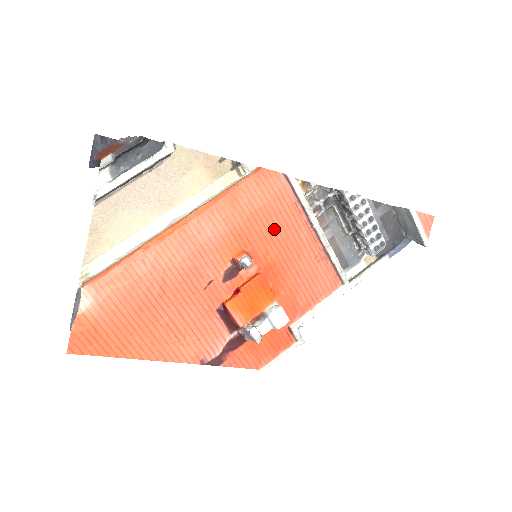
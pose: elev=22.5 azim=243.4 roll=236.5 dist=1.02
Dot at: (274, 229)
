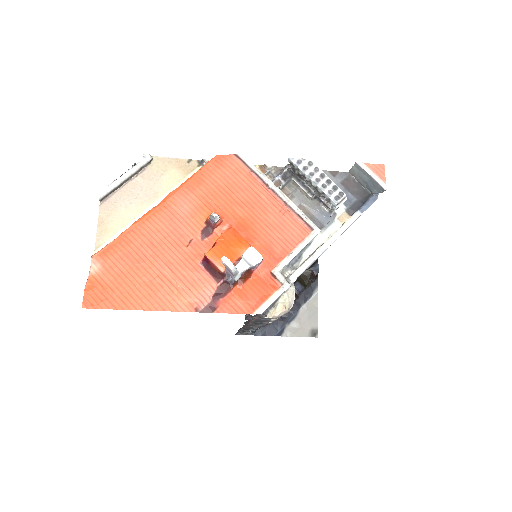
Dot at: (236, 194)
